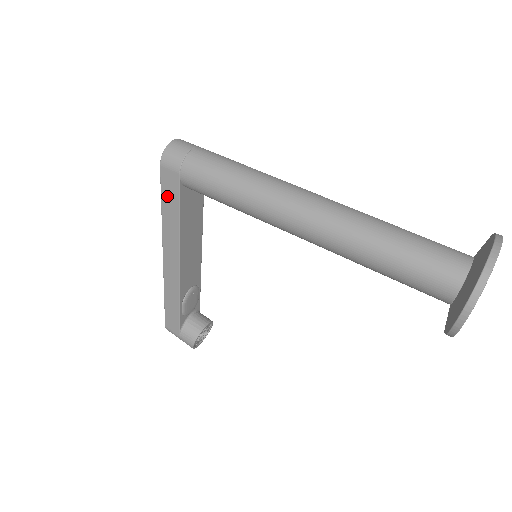
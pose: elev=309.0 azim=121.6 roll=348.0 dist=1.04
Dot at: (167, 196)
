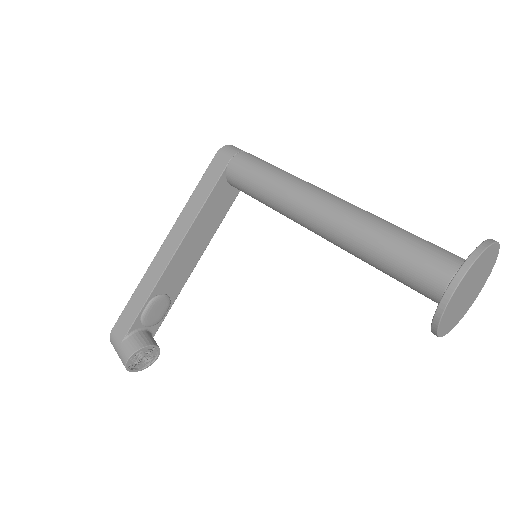
Dot at: (206, 180)
